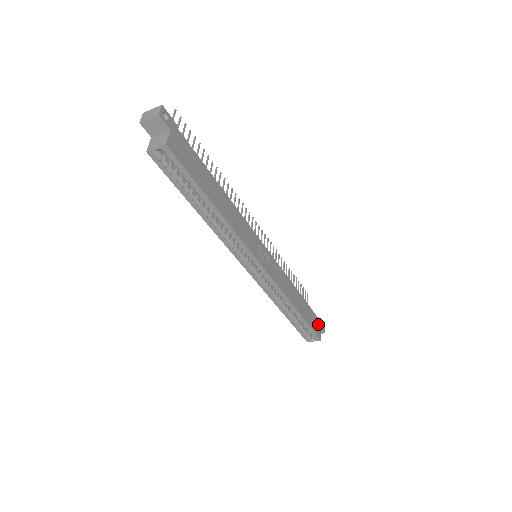
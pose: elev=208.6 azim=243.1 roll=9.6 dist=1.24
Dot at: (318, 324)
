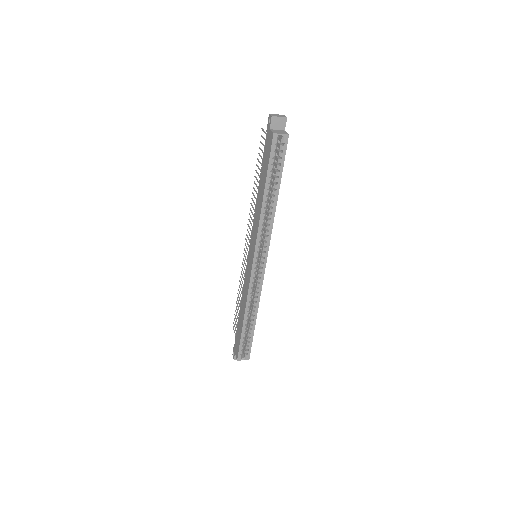
Dot at: occluded
